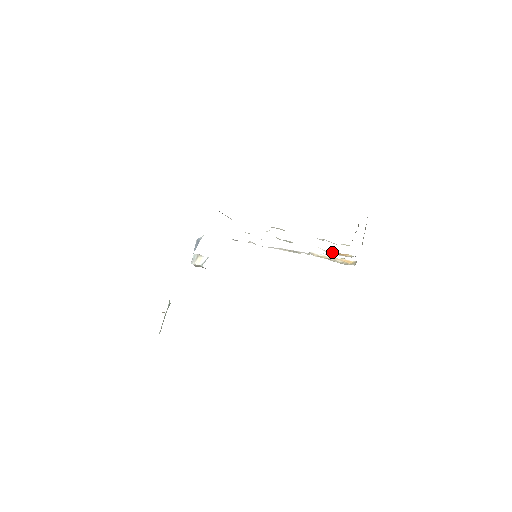
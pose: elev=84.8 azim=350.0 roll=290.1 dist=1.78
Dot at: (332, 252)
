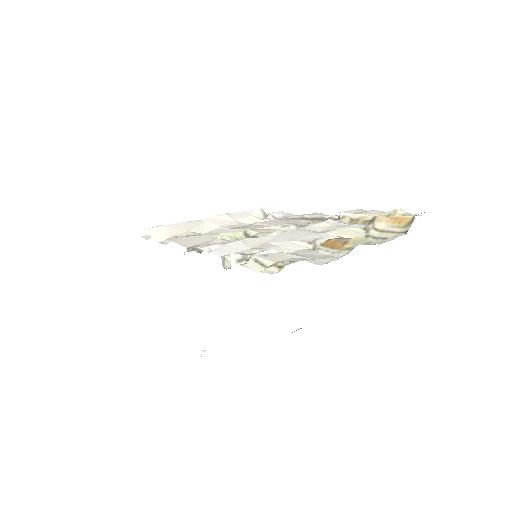
Dot at: (320, 244)
